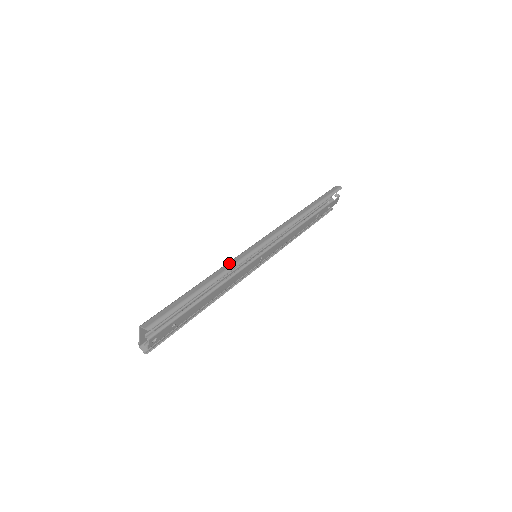
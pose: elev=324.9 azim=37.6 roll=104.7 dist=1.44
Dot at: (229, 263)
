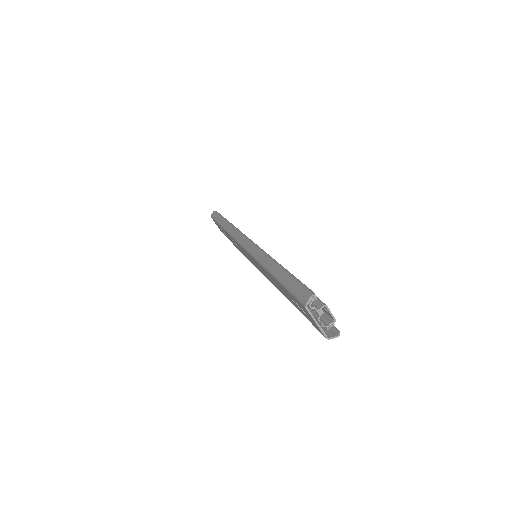
Dot at: (257, 257)
